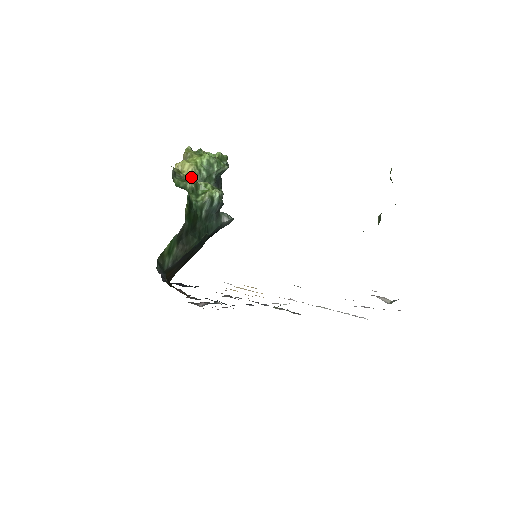
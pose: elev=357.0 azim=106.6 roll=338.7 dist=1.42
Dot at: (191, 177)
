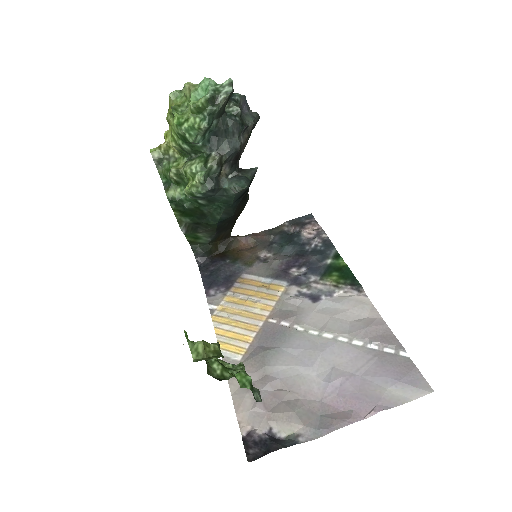
Dot at: (180, 152)
